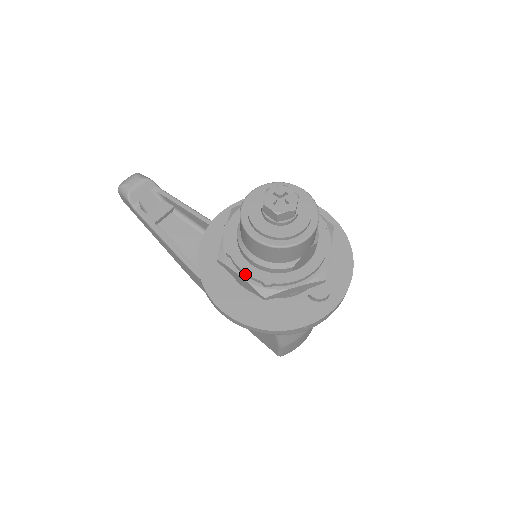
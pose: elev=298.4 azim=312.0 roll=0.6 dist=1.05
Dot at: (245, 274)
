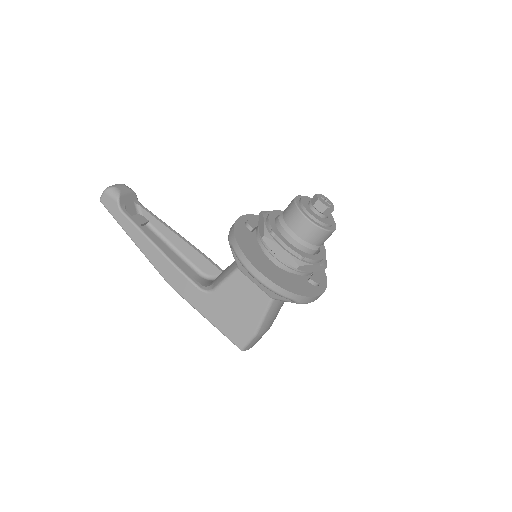
Dot at: (287, 247)
